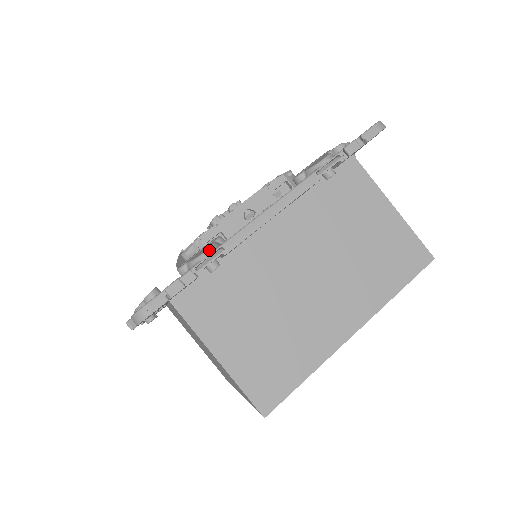
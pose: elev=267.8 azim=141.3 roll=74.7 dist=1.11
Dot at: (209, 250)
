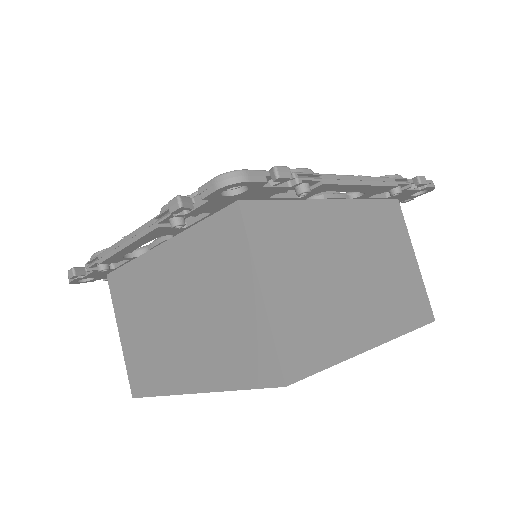
Dot at: (311, 170)
